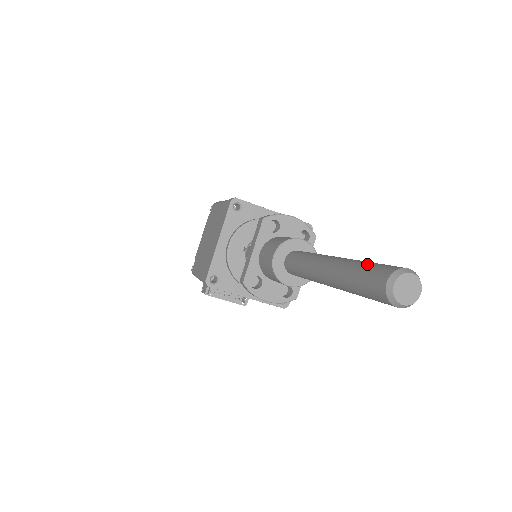
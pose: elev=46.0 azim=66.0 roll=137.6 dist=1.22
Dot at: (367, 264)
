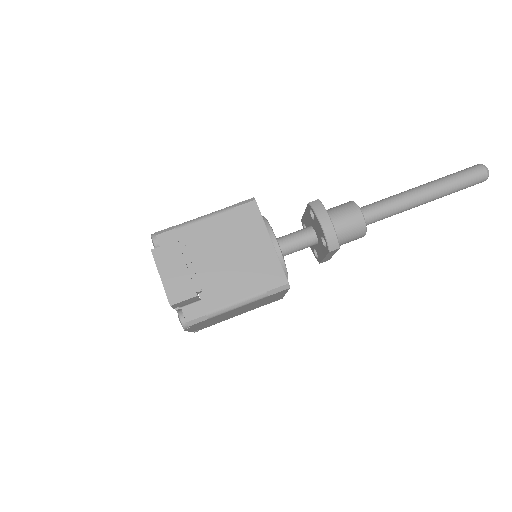
Dot at: occluded
